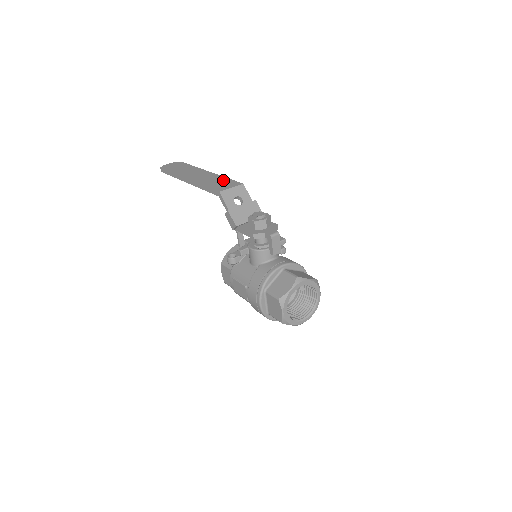
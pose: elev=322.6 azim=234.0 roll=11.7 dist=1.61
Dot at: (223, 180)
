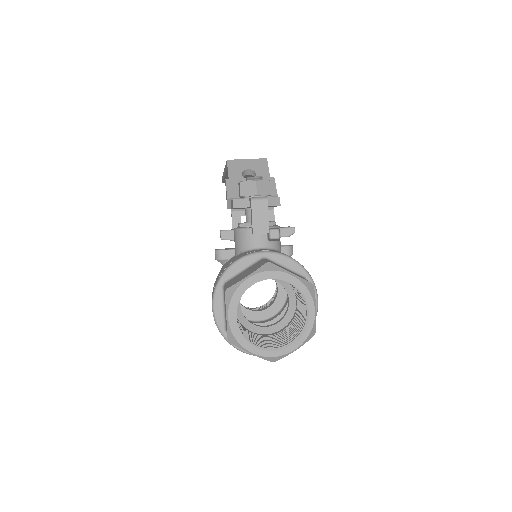
Dot at: occluded
